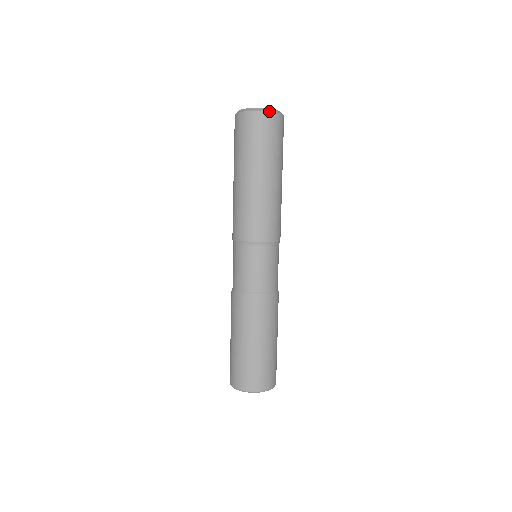
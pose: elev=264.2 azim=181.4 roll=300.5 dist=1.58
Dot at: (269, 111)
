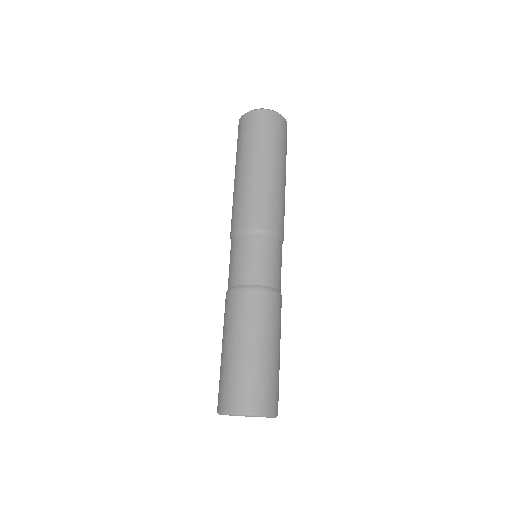
Dot at: occluded
